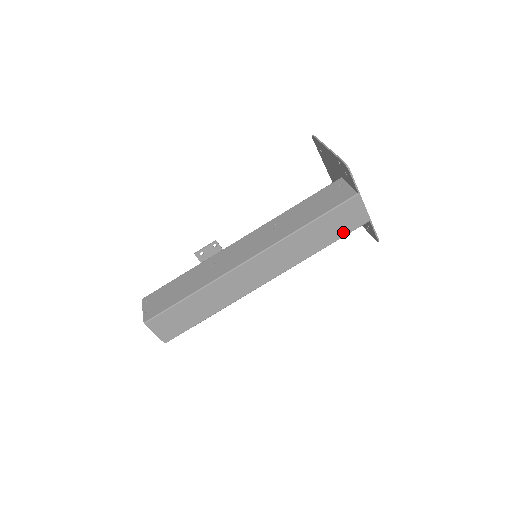
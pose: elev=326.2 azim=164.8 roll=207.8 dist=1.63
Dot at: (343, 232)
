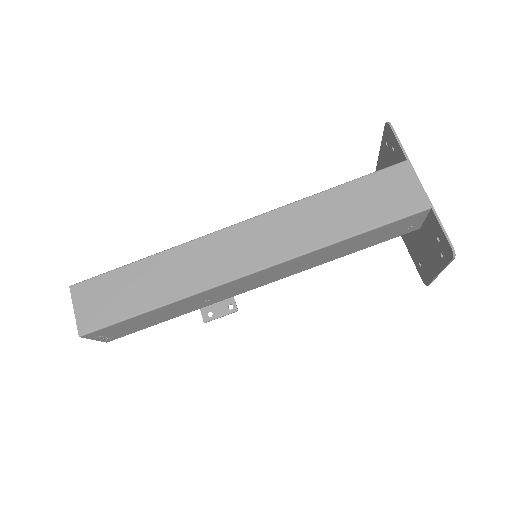
Dot at: (384, 216)
